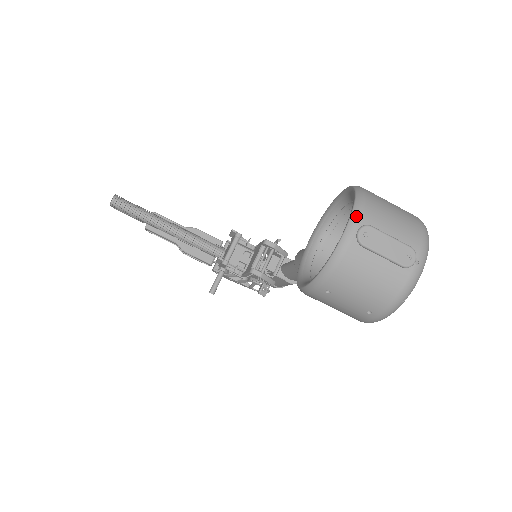
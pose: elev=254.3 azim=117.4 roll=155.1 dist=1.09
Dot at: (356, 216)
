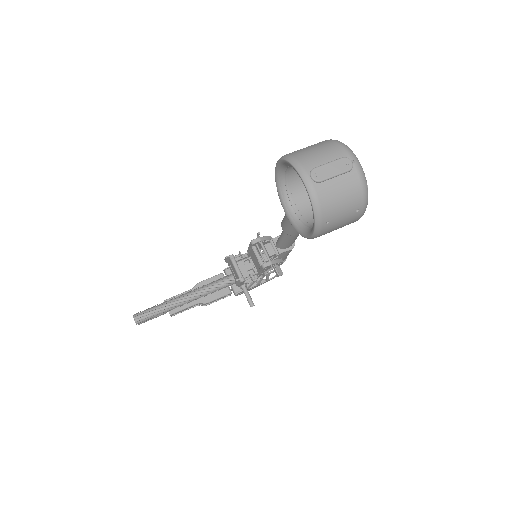
Dot at: (302, 171)
